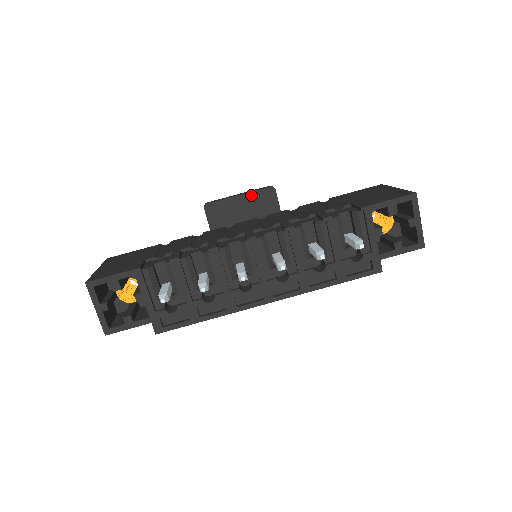
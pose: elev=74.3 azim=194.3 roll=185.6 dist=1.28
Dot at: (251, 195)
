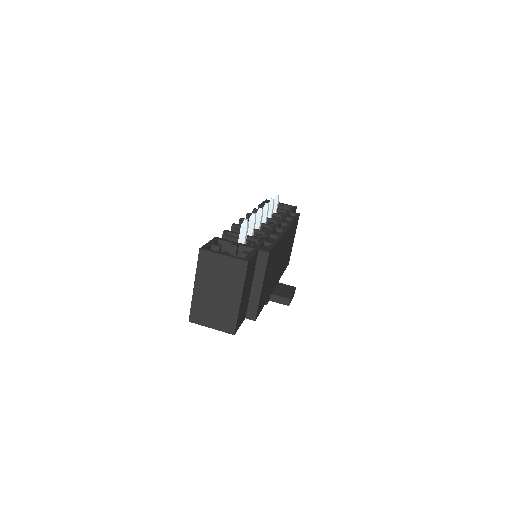
Dot at: occluded
